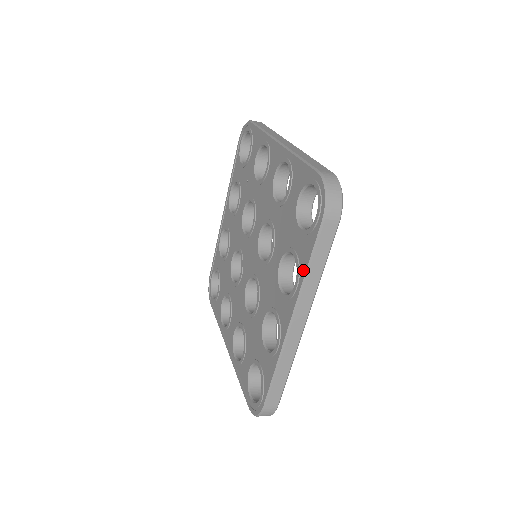
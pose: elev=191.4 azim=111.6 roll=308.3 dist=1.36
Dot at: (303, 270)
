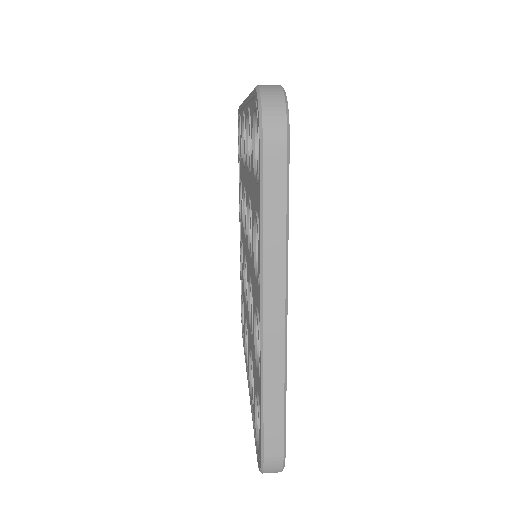
Dot at: (252, 416)
